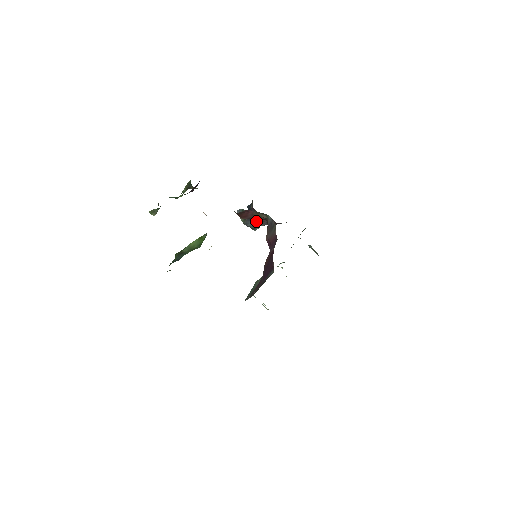
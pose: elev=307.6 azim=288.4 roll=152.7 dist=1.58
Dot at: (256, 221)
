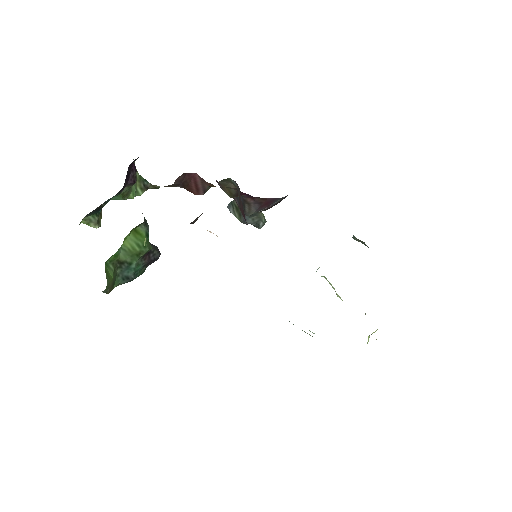
Dot at: occluded
